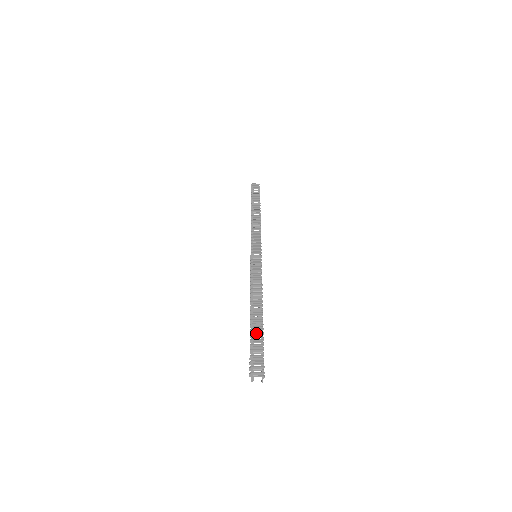
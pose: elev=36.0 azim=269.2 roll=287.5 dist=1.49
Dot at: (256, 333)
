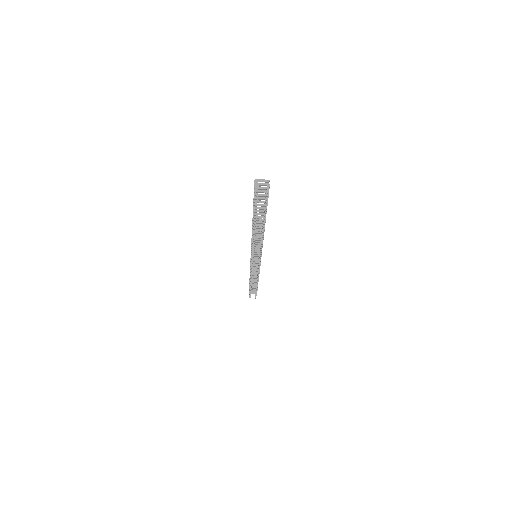
Dot at: occluded
